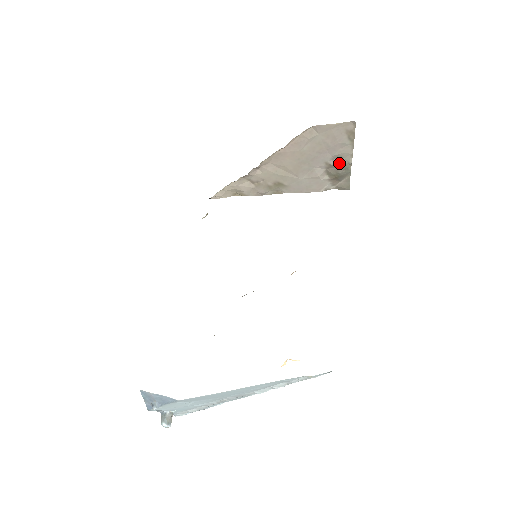
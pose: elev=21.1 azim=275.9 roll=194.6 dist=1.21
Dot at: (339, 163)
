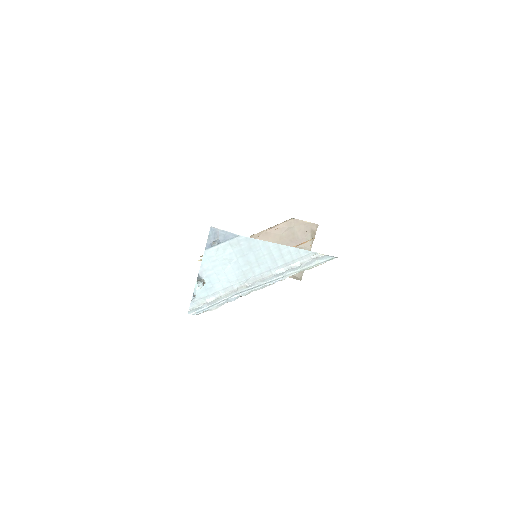
Dot at: occluded
